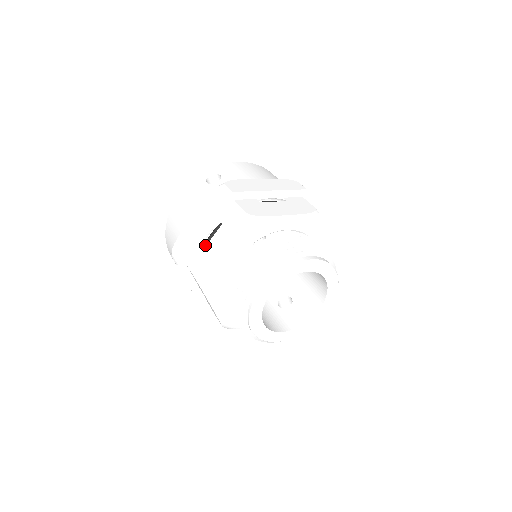
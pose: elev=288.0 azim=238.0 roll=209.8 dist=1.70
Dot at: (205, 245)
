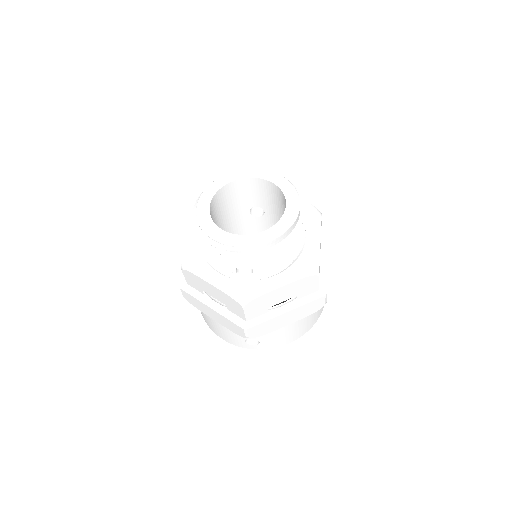
Dot at: occluded
